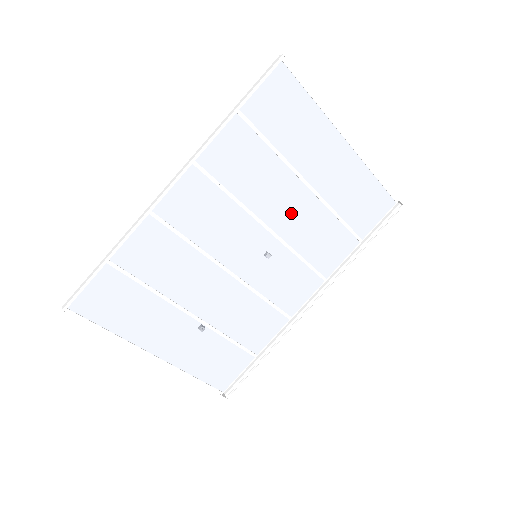
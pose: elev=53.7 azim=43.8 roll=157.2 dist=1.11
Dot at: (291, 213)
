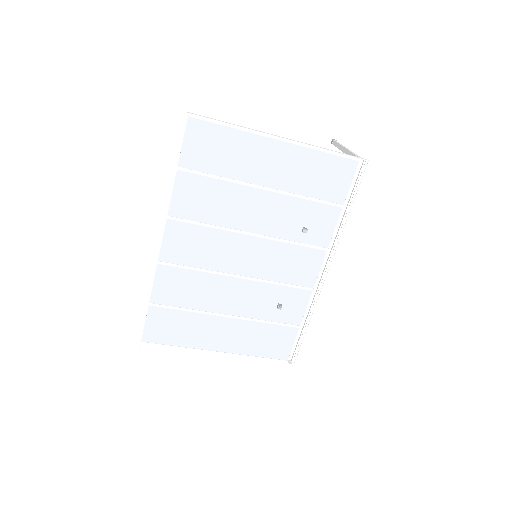
Dot at: (264, 215)
